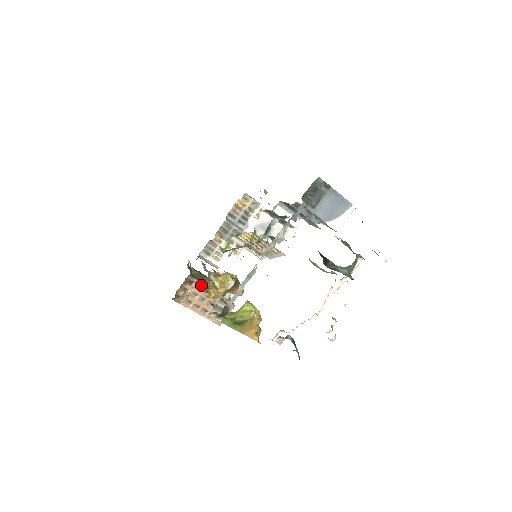
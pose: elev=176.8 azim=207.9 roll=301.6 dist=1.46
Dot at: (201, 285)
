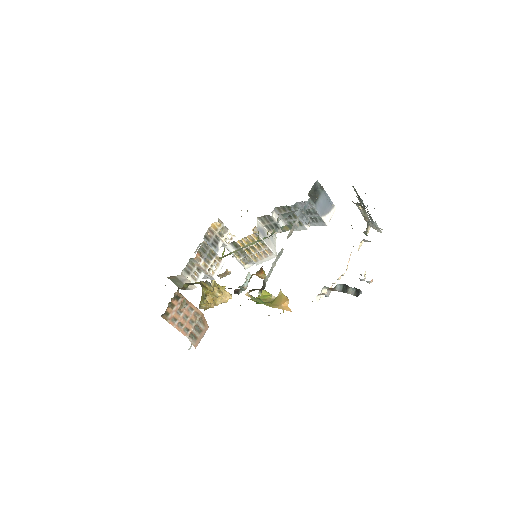
Dot at: (186, 301)
